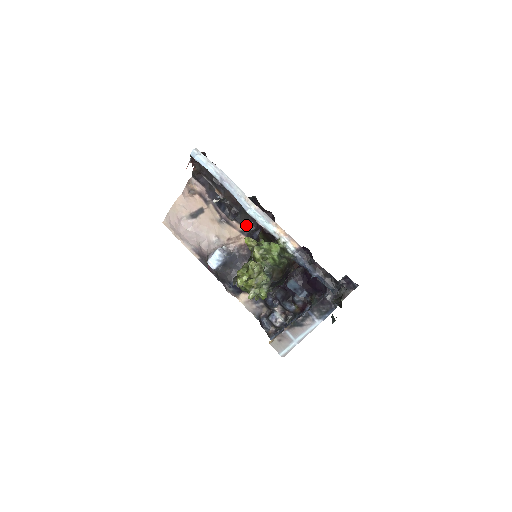
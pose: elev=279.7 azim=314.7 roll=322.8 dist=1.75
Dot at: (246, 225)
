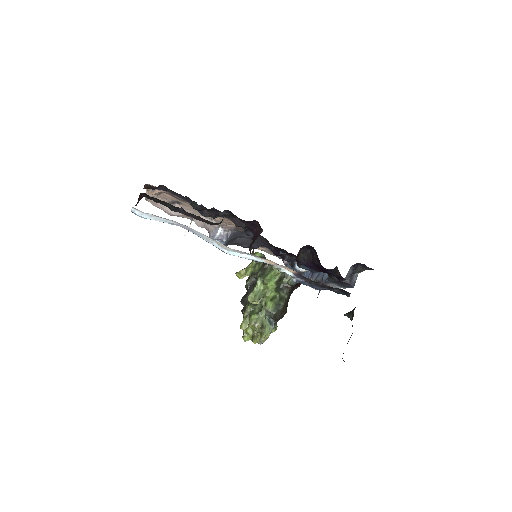
Dot at: (233, 221)
